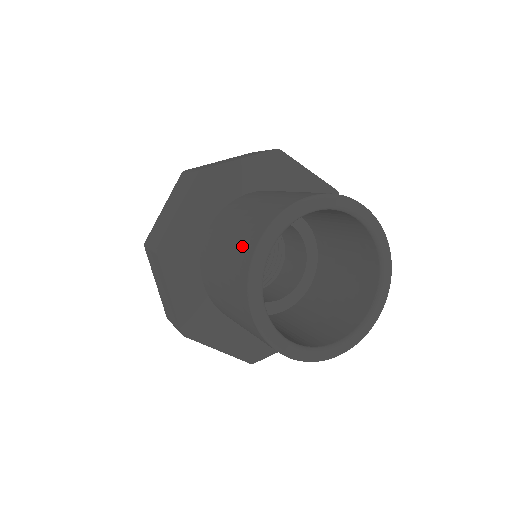
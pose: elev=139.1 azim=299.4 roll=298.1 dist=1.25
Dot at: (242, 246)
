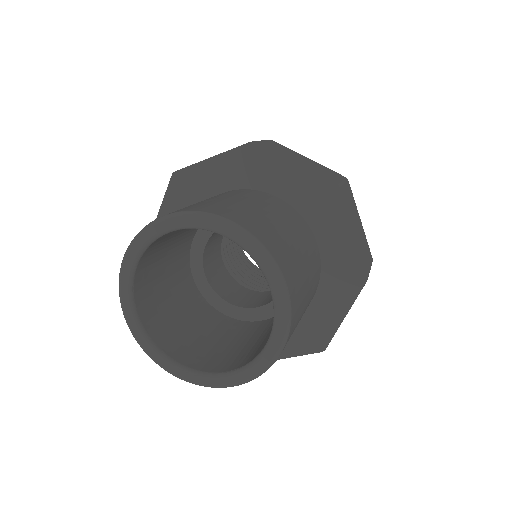
Dot at: occluded
